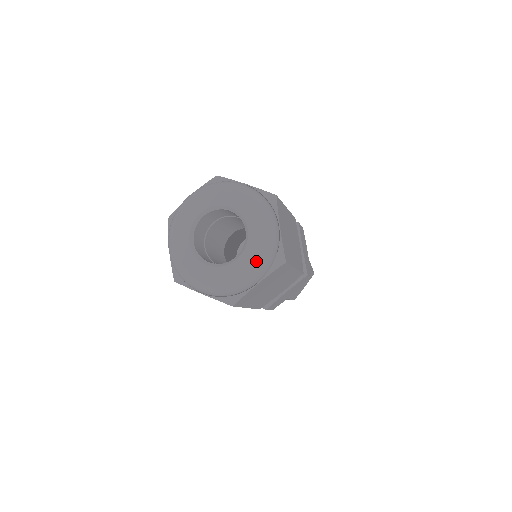
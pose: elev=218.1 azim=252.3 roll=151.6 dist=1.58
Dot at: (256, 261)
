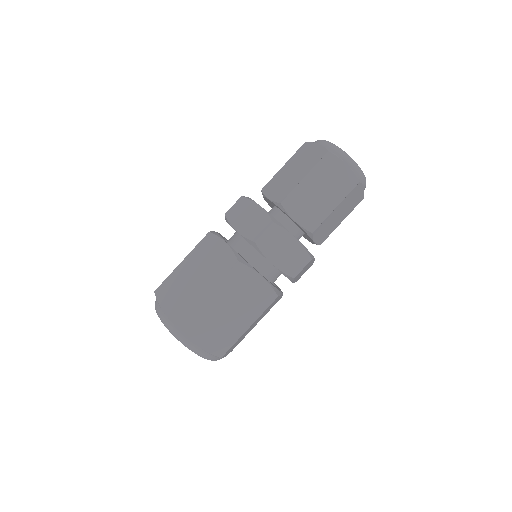
Dot at: occluded
